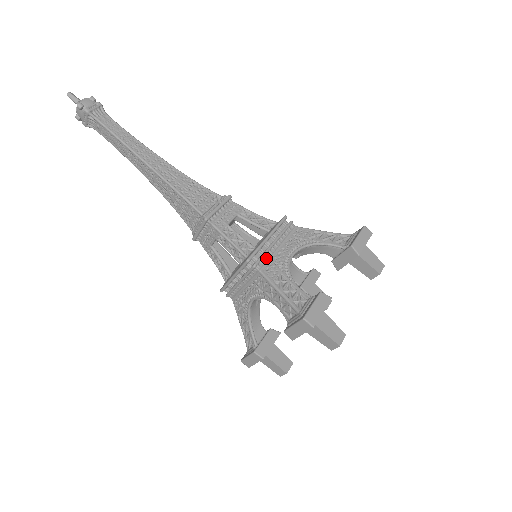
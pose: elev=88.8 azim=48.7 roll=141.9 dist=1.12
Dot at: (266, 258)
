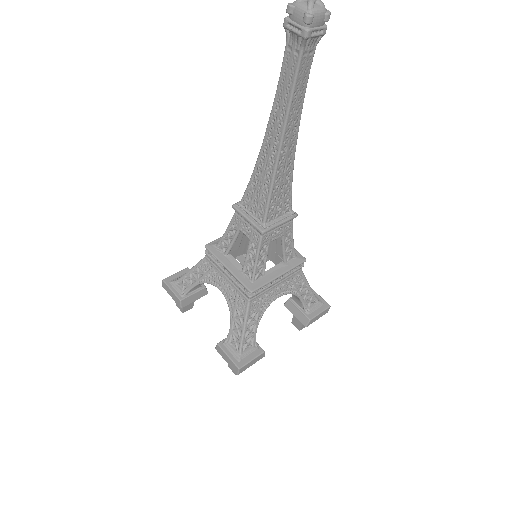
Dot at: (262, 291)
